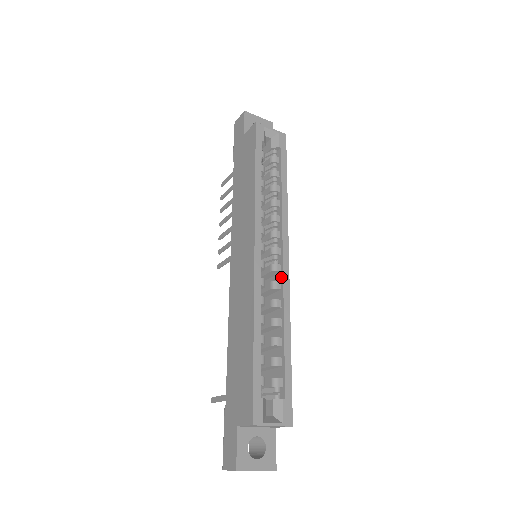
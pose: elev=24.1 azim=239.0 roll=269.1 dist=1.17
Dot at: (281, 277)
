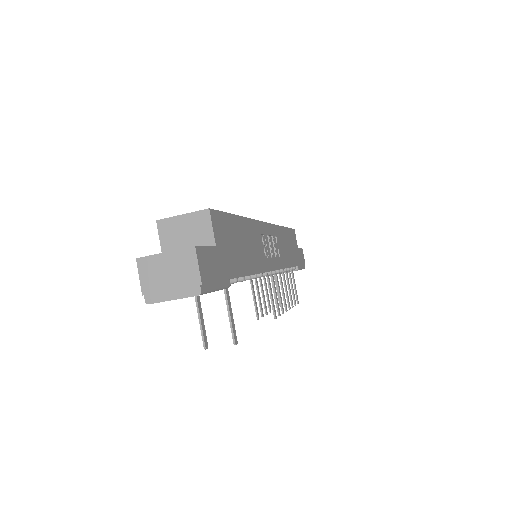
Dot at: occluded
